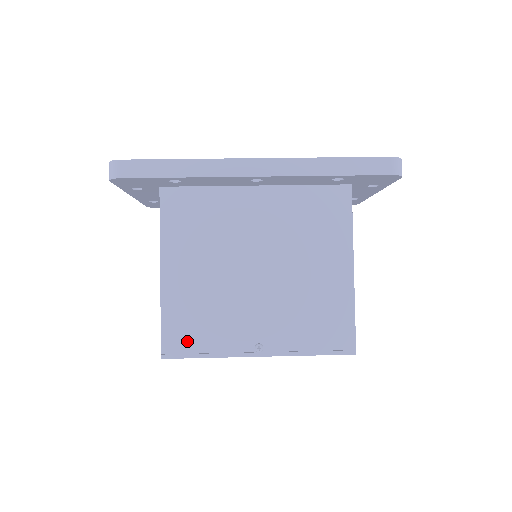
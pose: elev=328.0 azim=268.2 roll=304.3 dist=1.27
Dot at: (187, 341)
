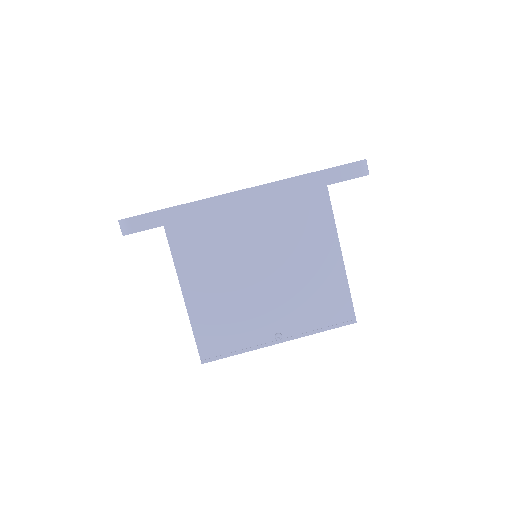
Dot at: (219, 345)
